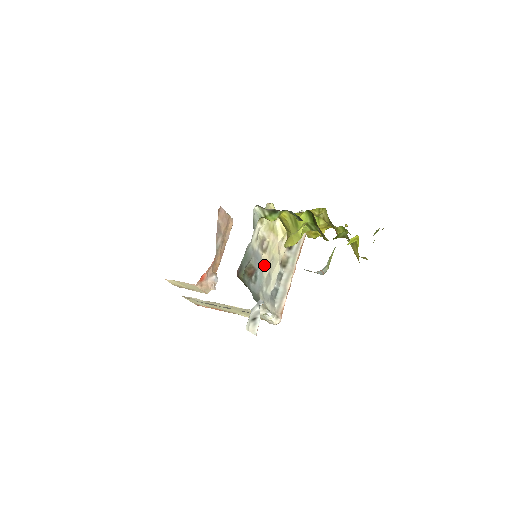
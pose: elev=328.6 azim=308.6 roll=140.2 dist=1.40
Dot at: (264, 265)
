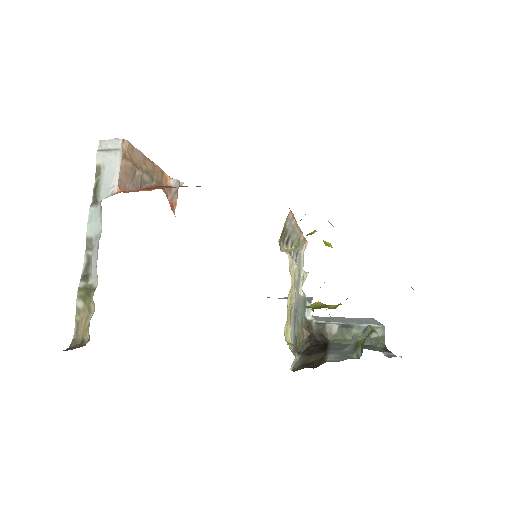
Dot at: (294, 302)
